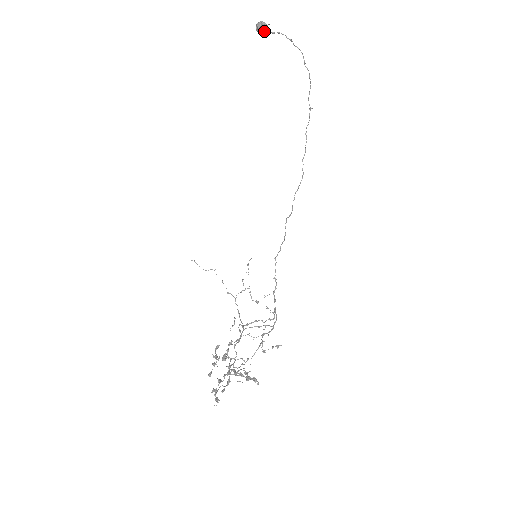
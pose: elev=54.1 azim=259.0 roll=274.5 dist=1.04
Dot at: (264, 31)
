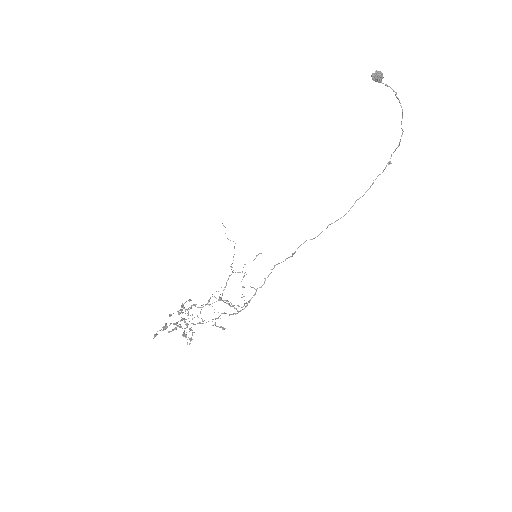
Dot at: (377, 81)
